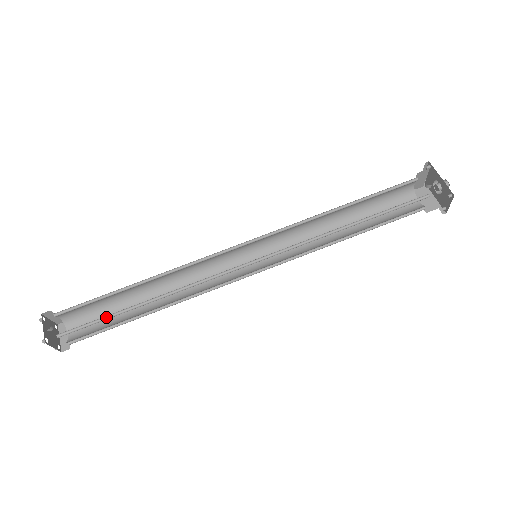
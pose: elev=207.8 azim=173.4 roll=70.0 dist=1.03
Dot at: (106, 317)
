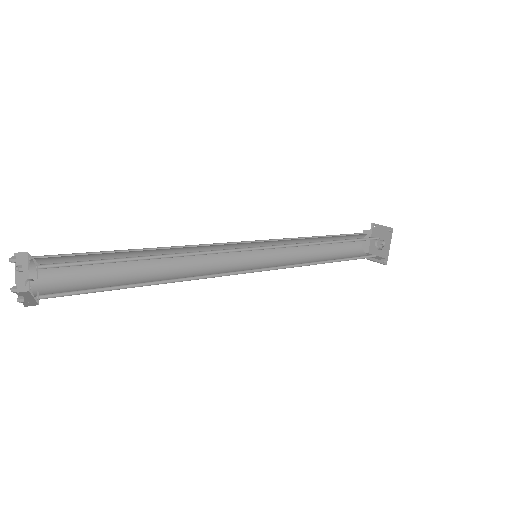
Dot at: (106, 287)
